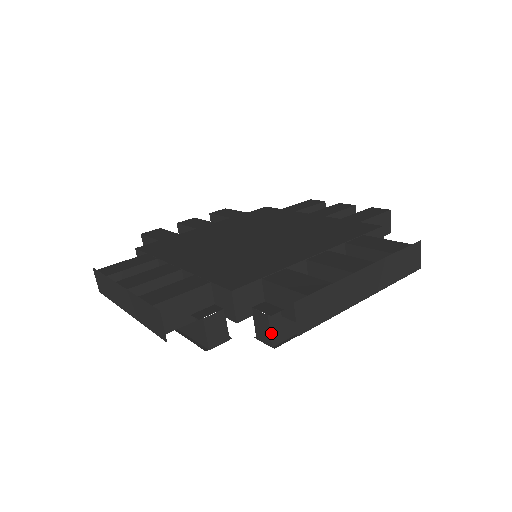
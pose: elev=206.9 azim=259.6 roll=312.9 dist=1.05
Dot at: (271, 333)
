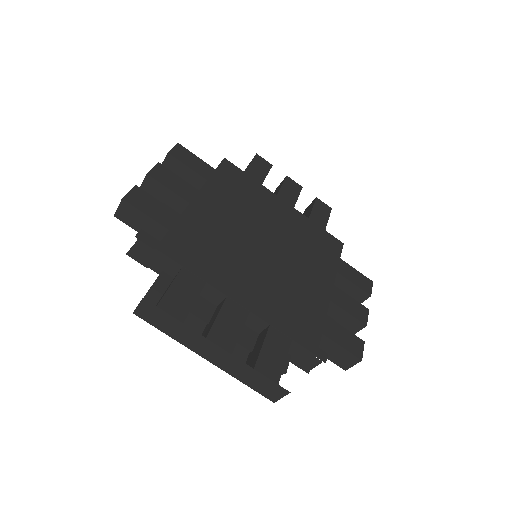
Dot at: (314, 367)
